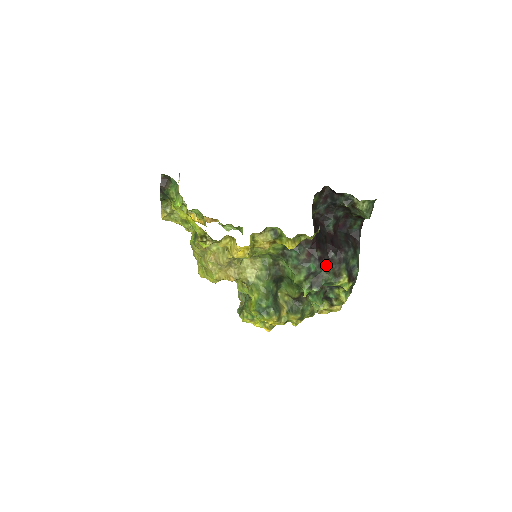
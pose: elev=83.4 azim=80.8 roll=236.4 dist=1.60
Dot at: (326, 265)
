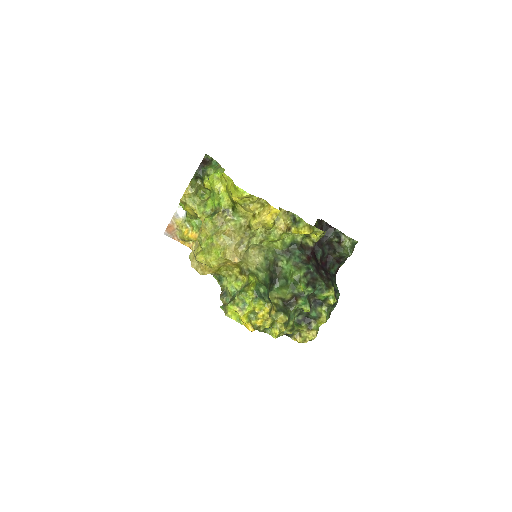
Dot at: (320, 274)
